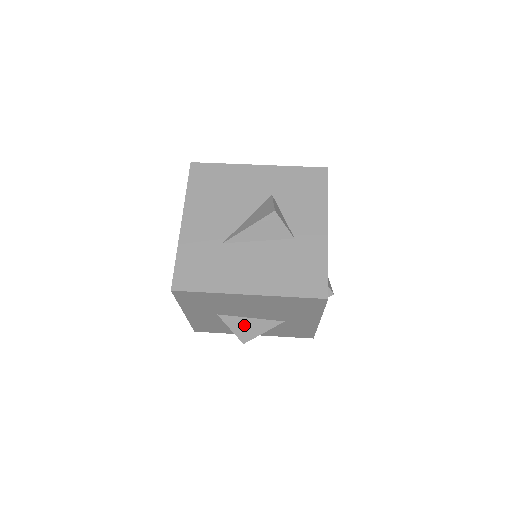
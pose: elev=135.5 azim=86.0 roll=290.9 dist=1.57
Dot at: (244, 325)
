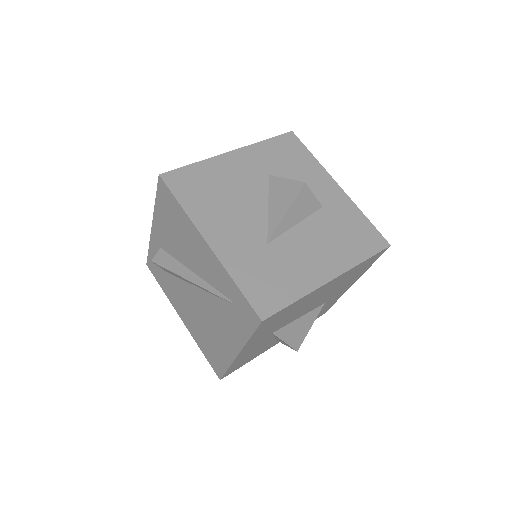
Dot at: (295, 329)
